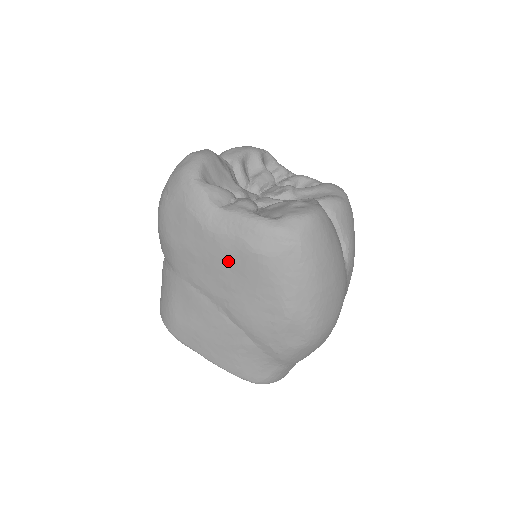
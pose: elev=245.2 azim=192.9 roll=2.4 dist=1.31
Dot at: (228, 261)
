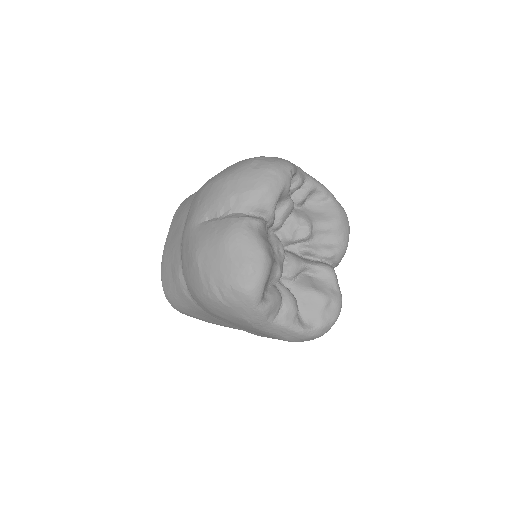
Dot at: (263, 334)
